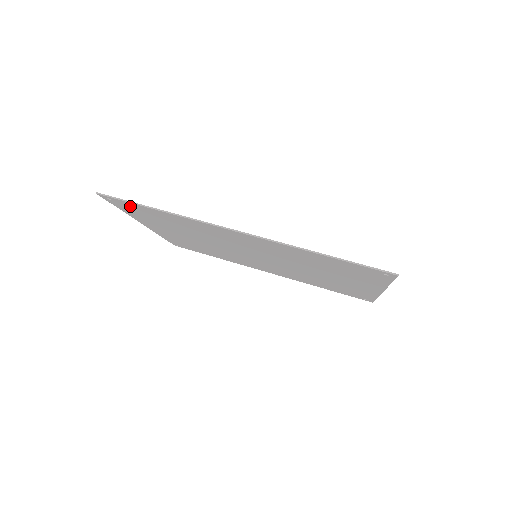
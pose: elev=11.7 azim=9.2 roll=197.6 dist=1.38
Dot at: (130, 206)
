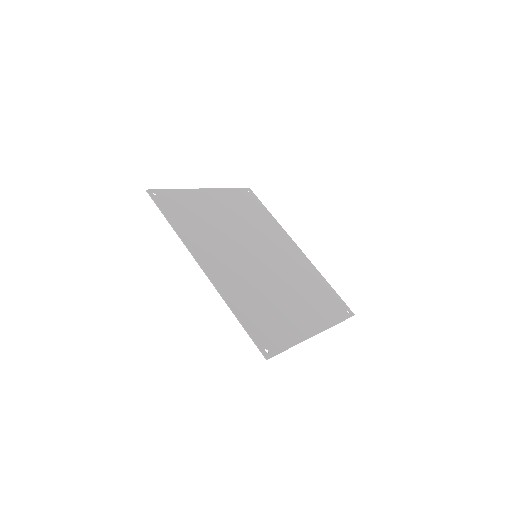
Dot at: (166, 204)
